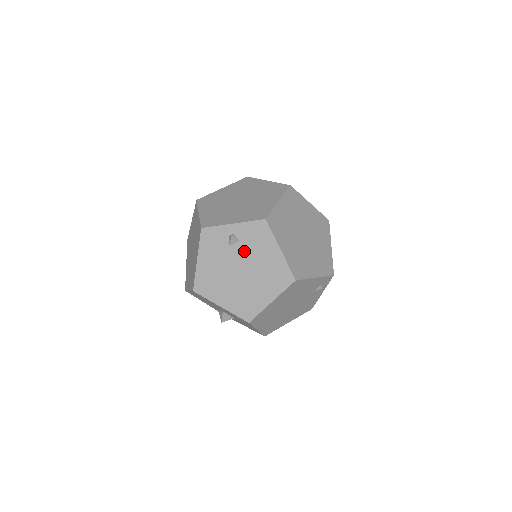
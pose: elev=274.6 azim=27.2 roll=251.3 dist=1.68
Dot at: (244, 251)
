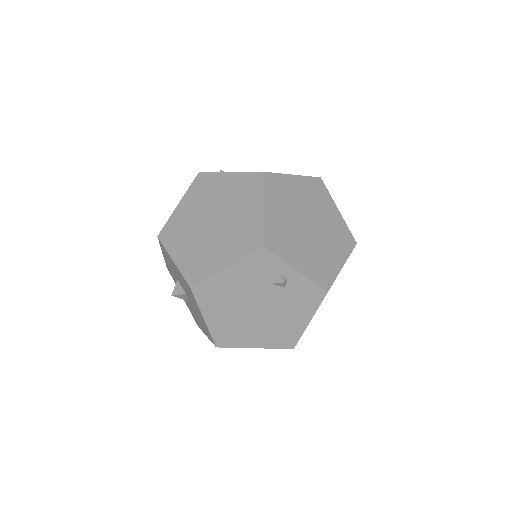
Dot at: (279, 298)
